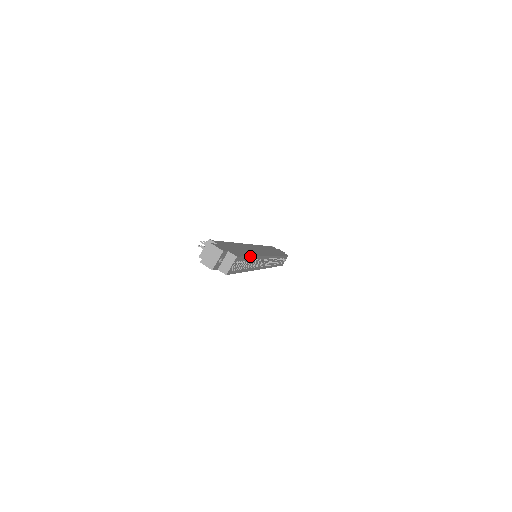
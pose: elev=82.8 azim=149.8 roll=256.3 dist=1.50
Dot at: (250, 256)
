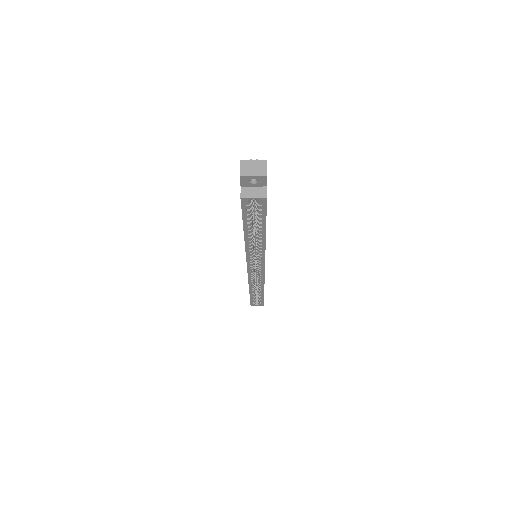
Dot at: occluded
